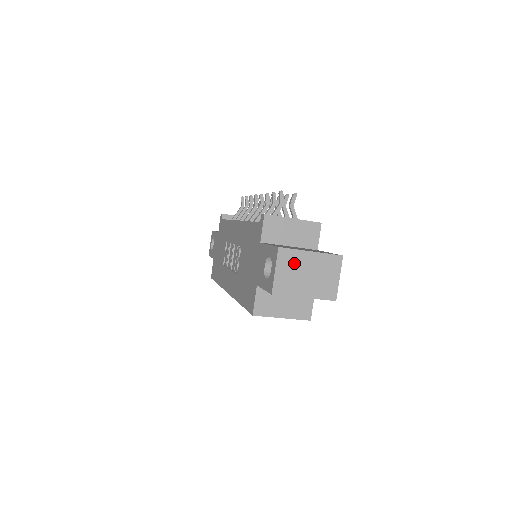
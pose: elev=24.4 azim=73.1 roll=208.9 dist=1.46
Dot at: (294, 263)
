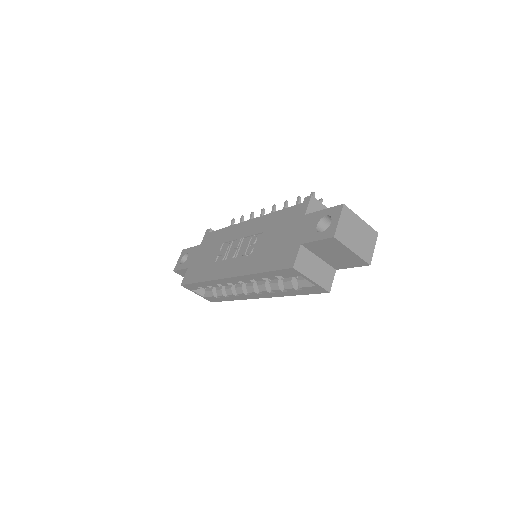
Dot at: (351, 221)
